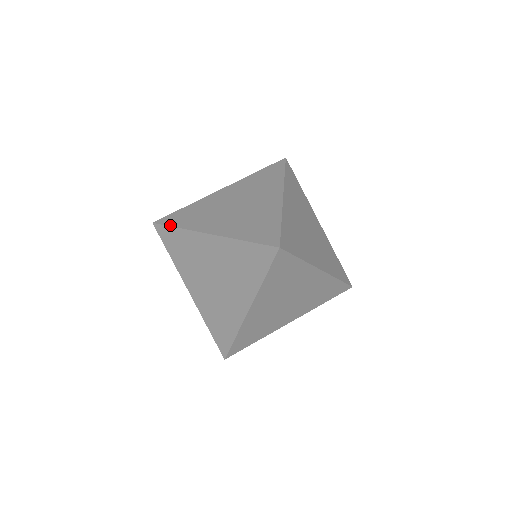
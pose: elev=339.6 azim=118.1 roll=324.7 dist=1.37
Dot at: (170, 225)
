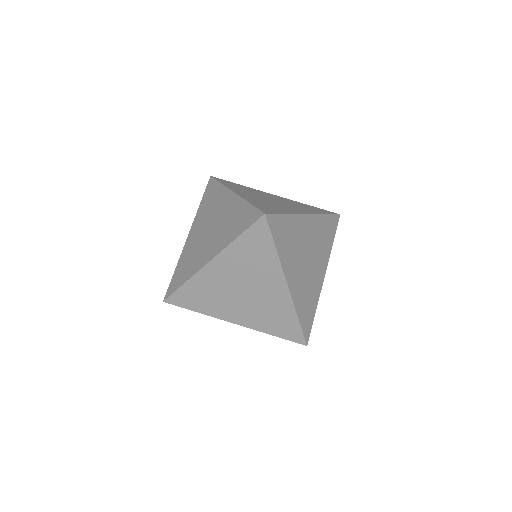
Dot at: occluded
